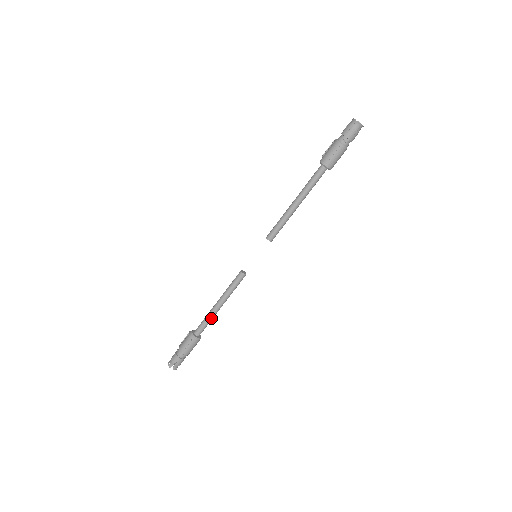
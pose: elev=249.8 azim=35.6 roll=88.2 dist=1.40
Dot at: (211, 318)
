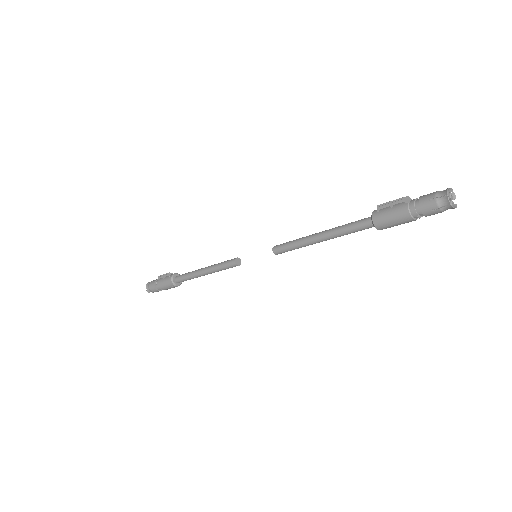
Dot at: occluded
